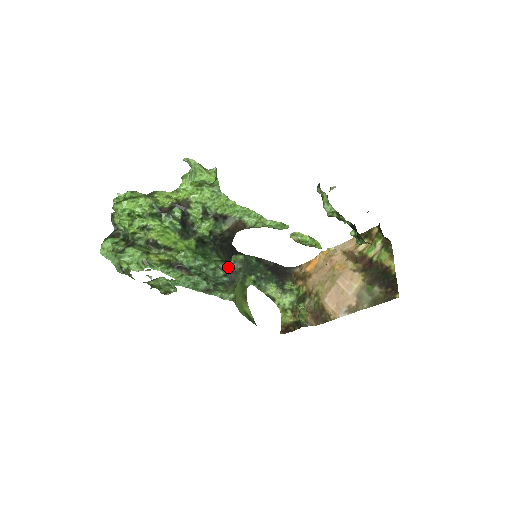
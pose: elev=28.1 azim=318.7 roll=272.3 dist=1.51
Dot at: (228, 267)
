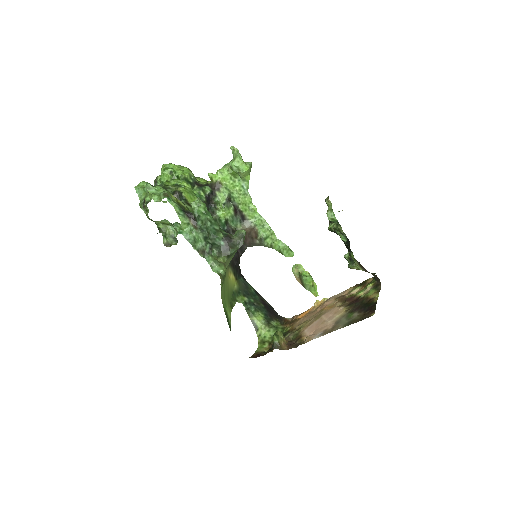
Dot at: (229, 235)
